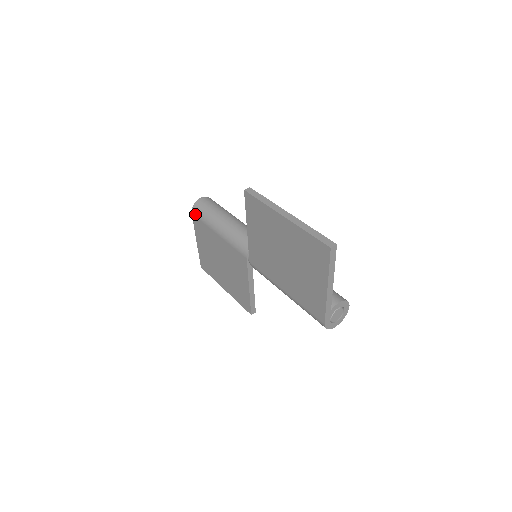
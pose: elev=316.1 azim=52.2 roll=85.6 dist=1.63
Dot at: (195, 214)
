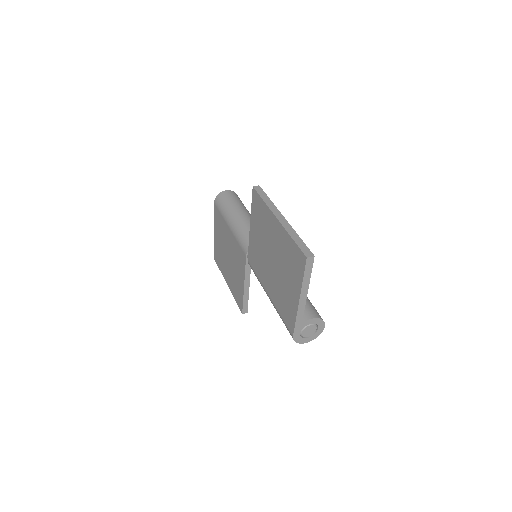
Dot at: (216, 204)
